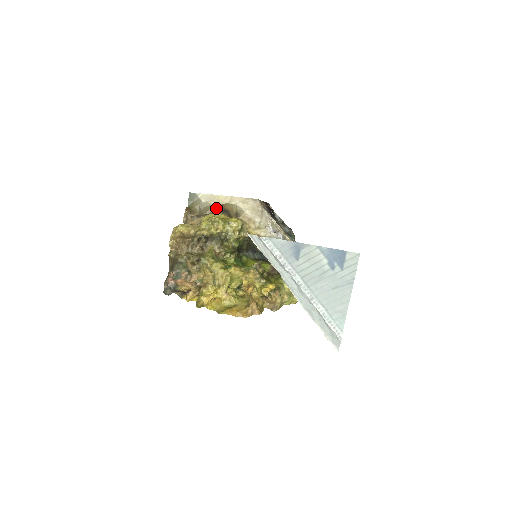
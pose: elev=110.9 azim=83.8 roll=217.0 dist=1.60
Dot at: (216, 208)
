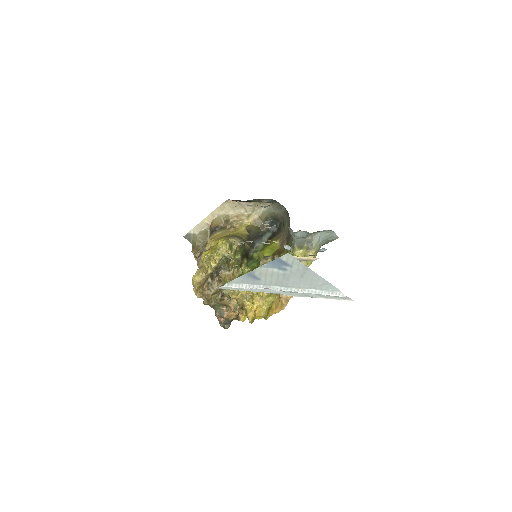
Dot at: (209, 230)
